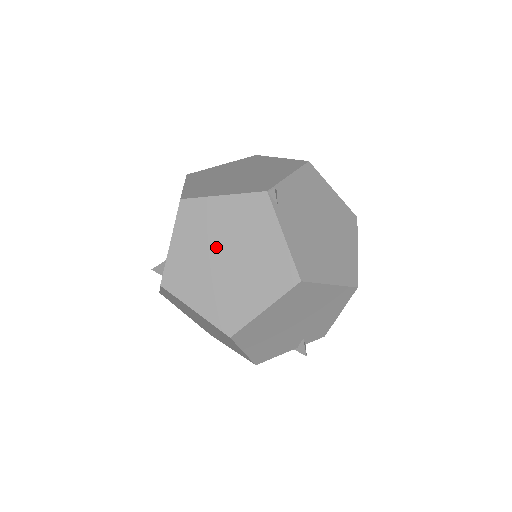
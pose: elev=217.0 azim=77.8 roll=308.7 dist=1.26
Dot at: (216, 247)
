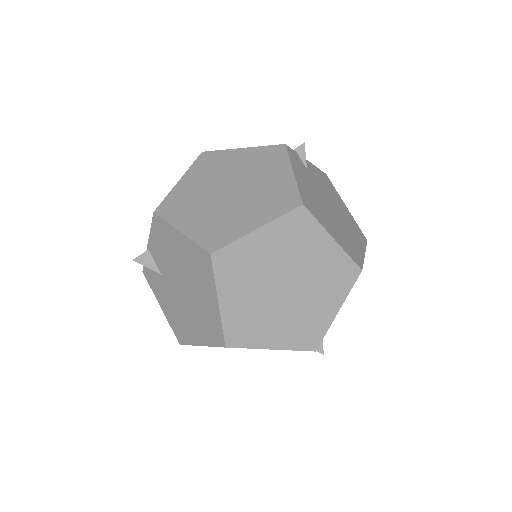
Dot at: occluded
